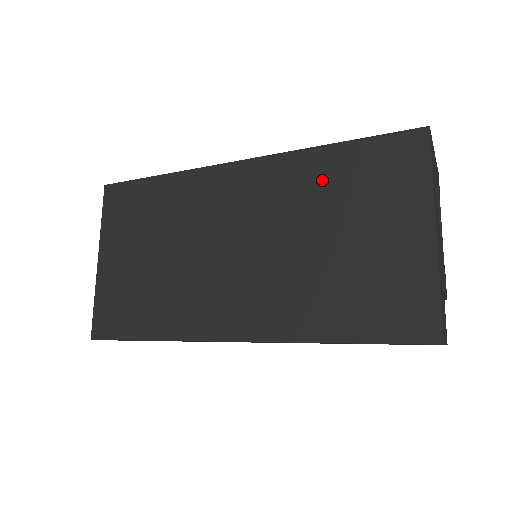
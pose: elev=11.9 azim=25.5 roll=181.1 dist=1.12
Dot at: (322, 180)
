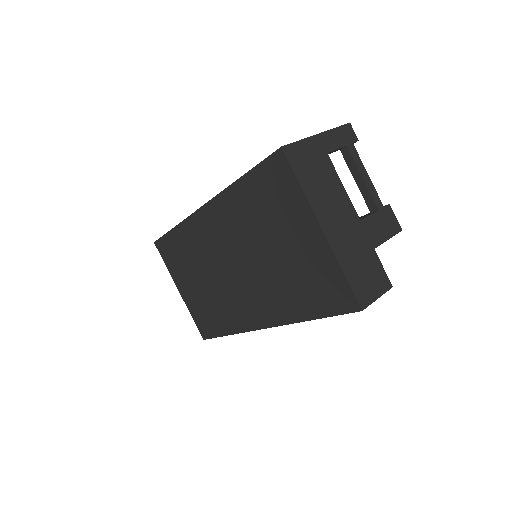
Dot at: (247, 209)
